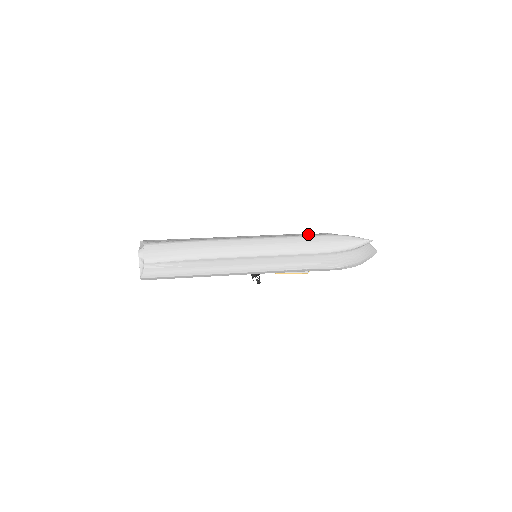
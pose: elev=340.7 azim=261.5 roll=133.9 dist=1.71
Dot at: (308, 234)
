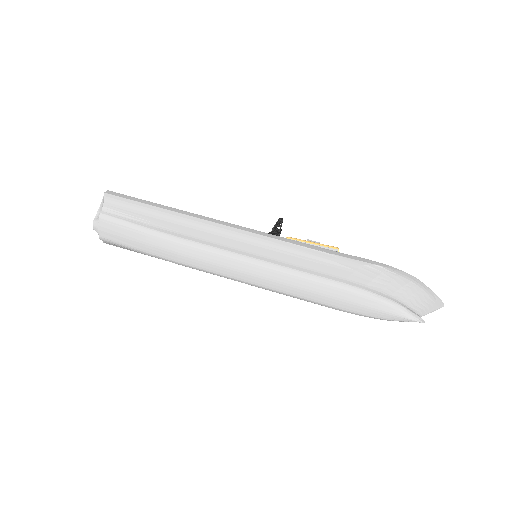
Dot at: (336, 264)
